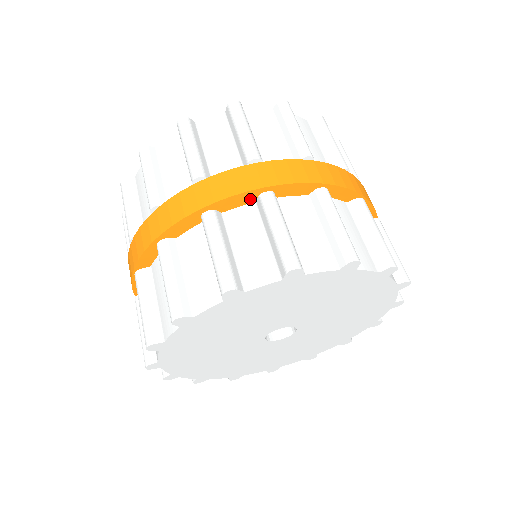
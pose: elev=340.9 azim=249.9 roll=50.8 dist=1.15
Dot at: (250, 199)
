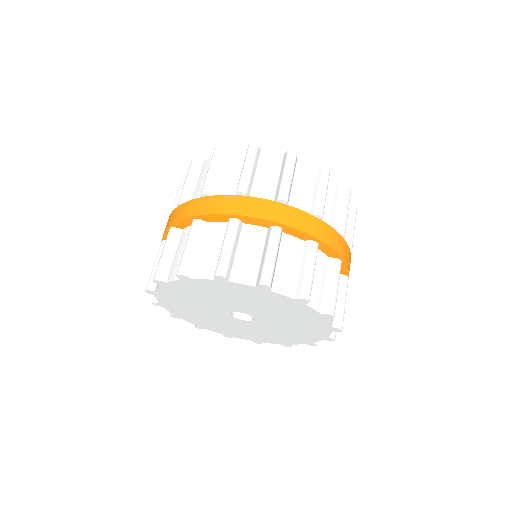
Dot at: occluded
